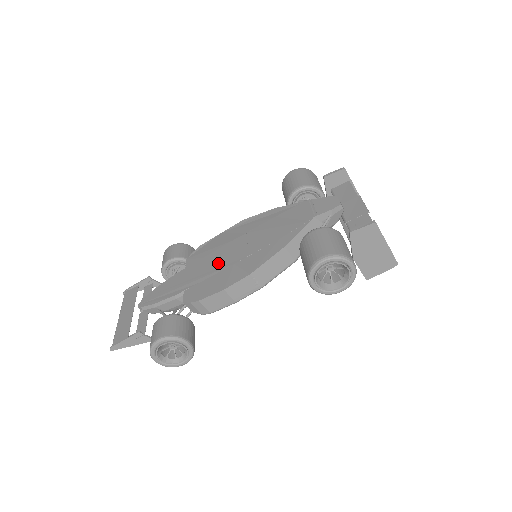
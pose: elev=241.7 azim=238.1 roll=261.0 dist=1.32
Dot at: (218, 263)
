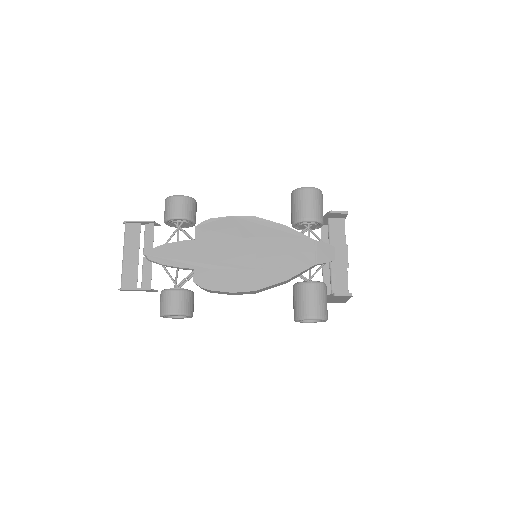
Dot at: (228, 257)
